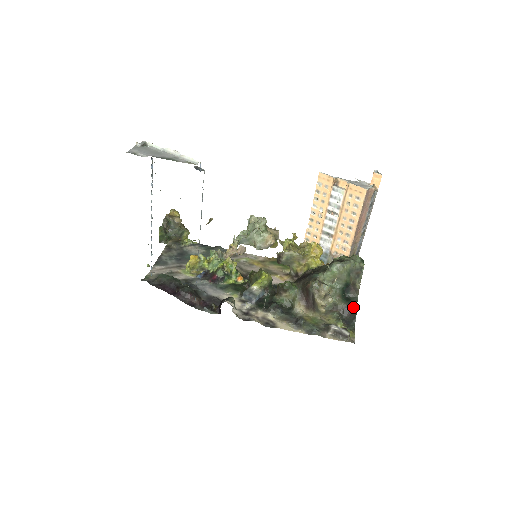
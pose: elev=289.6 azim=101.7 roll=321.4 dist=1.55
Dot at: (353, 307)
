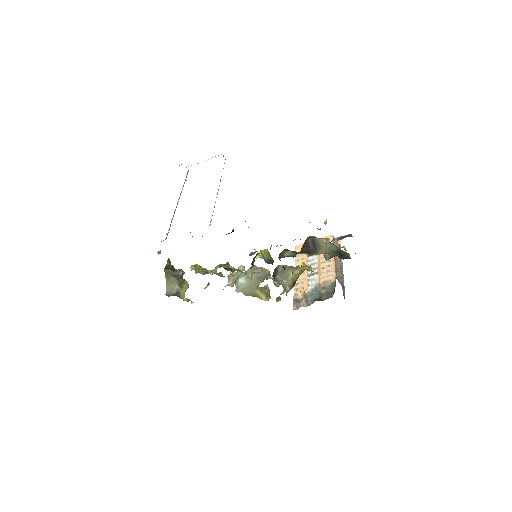
Dot at: occluded
